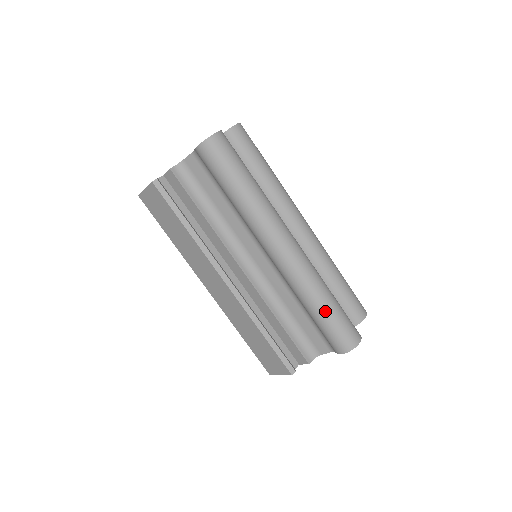
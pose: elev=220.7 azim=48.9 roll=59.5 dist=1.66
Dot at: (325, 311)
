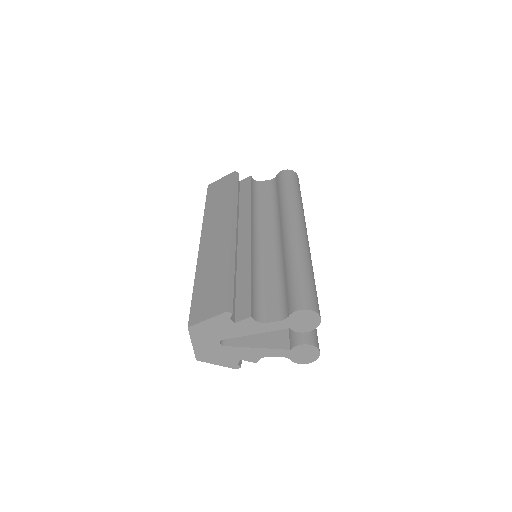
Dot at: (306, 272)
